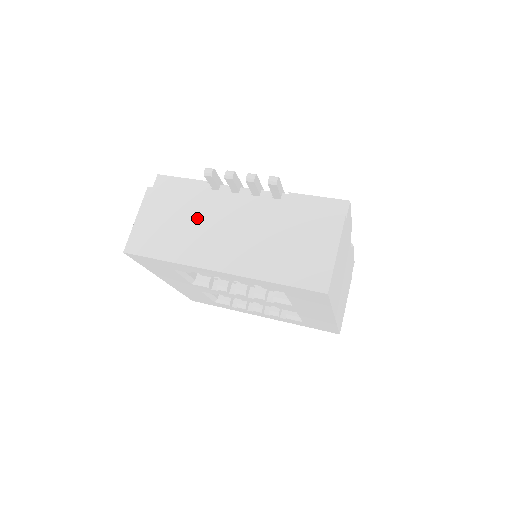
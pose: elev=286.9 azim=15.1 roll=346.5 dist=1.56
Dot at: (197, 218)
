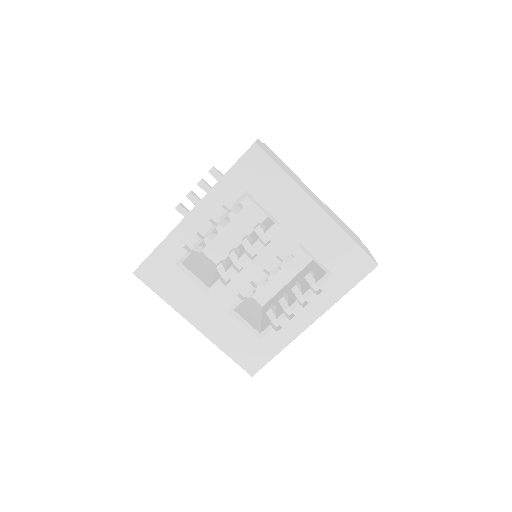
Dot at: occluded
